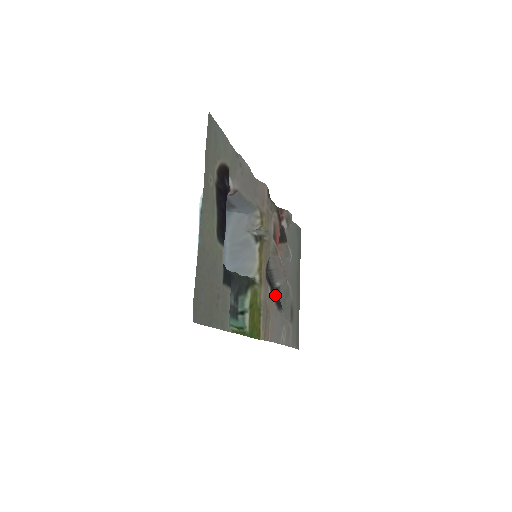
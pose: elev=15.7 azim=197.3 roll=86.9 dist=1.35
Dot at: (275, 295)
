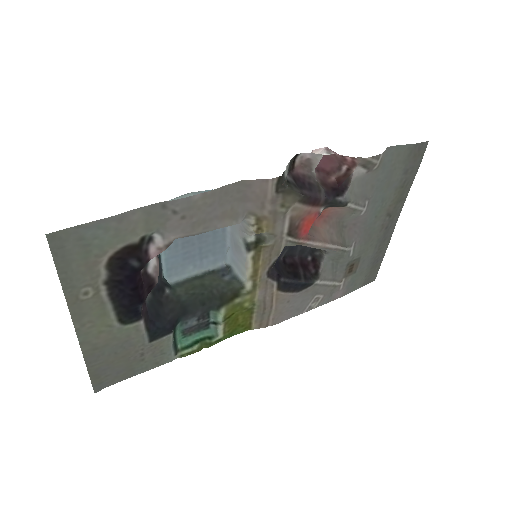
Dot at: (288, 287)
